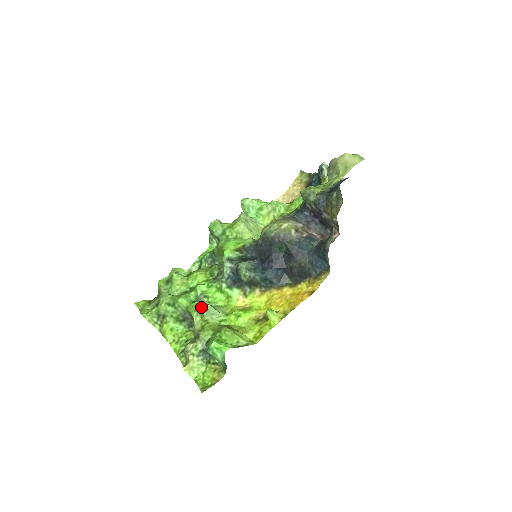
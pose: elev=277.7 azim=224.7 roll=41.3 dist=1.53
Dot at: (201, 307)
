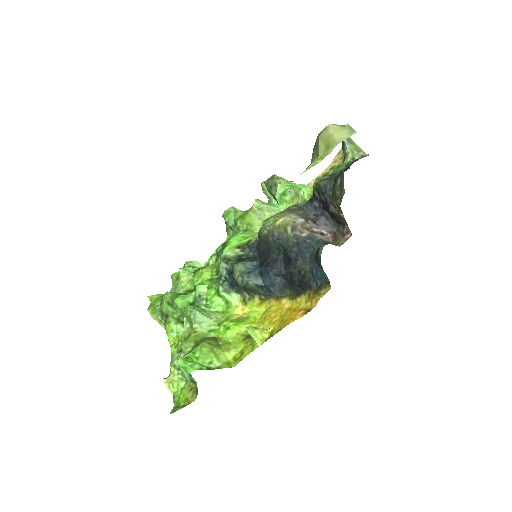
Dot at: (189, 313)
